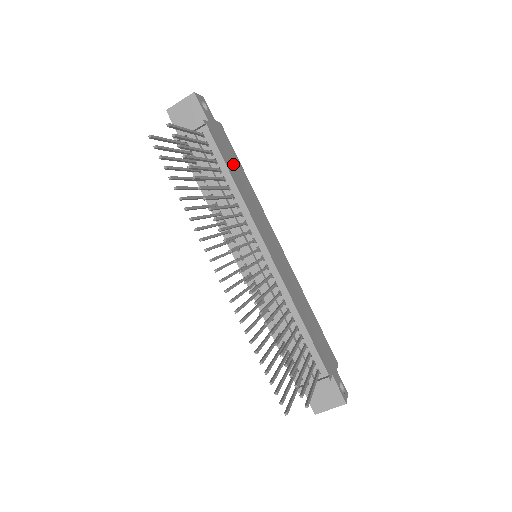
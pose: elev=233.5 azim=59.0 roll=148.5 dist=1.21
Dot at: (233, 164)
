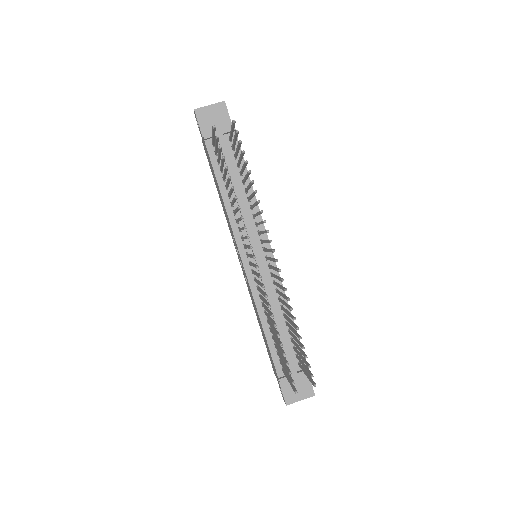
Dot at: occluded
